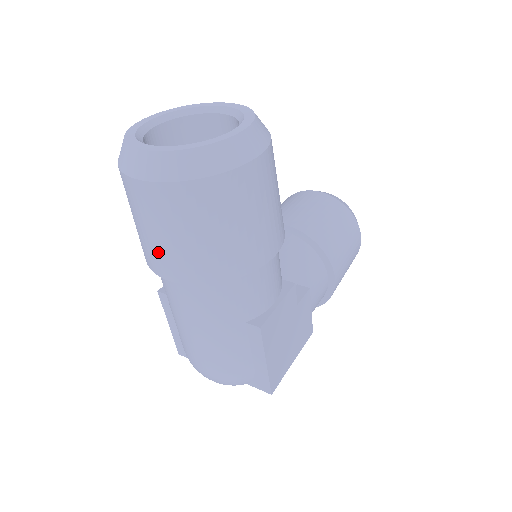
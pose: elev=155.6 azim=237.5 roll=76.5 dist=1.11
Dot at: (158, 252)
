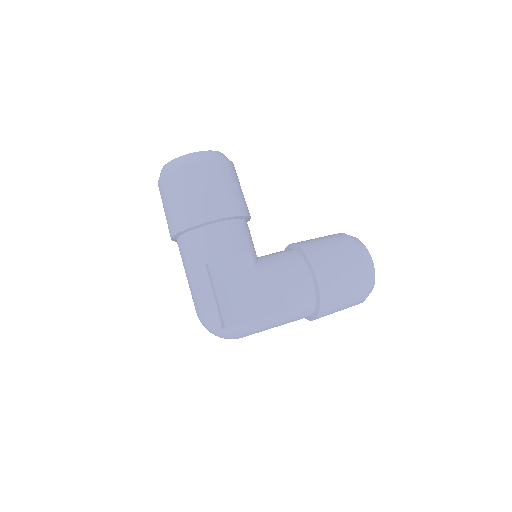
Dot at: (167, 222)
